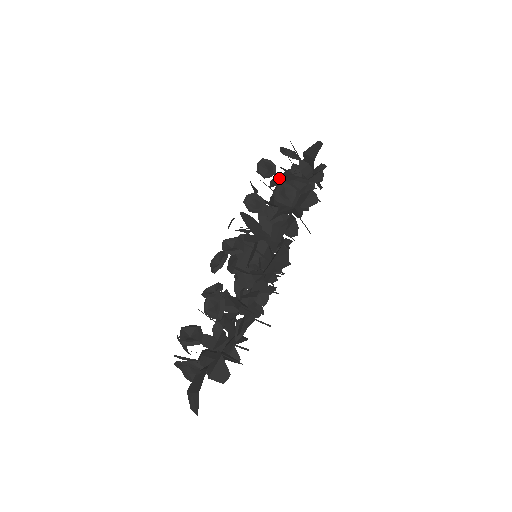
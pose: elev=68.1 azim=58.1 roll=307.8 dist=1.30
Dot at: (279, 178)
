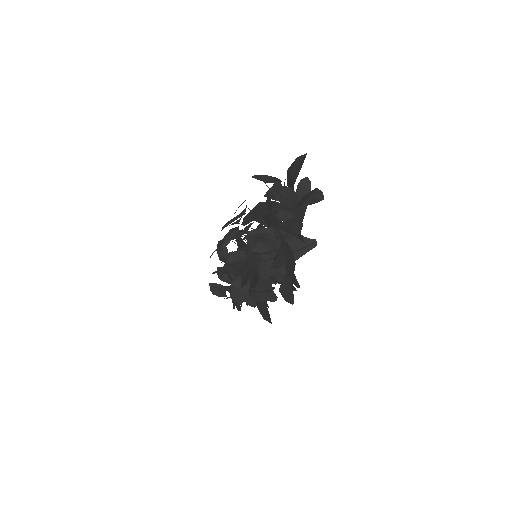
Dot at: occluded
